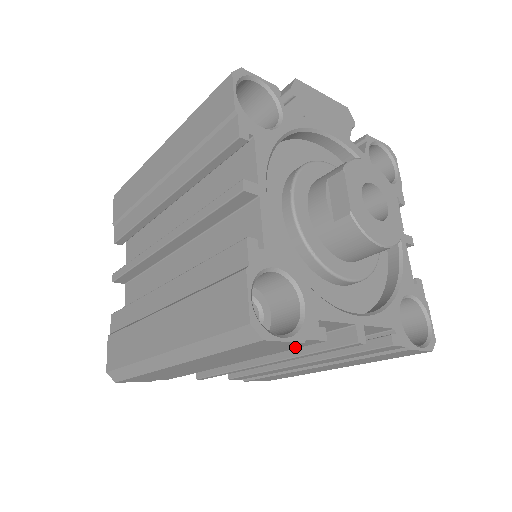
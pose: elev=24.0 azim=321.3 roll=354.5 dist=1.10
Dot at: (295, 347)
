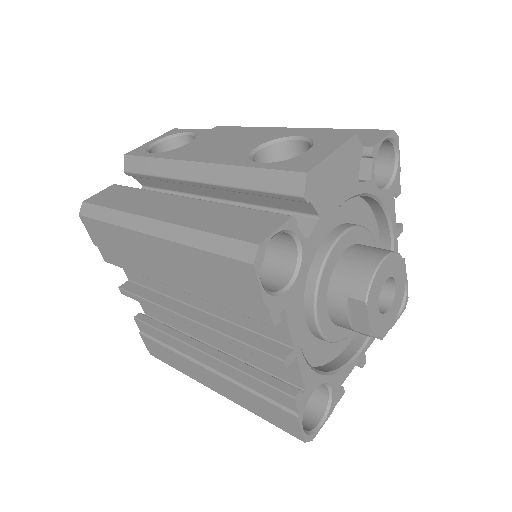
Dot at: occluded
